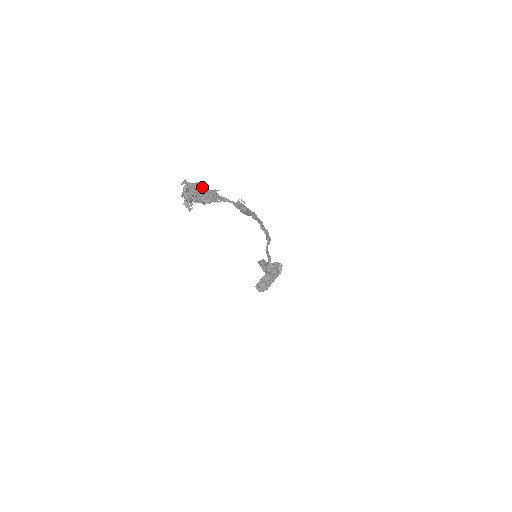
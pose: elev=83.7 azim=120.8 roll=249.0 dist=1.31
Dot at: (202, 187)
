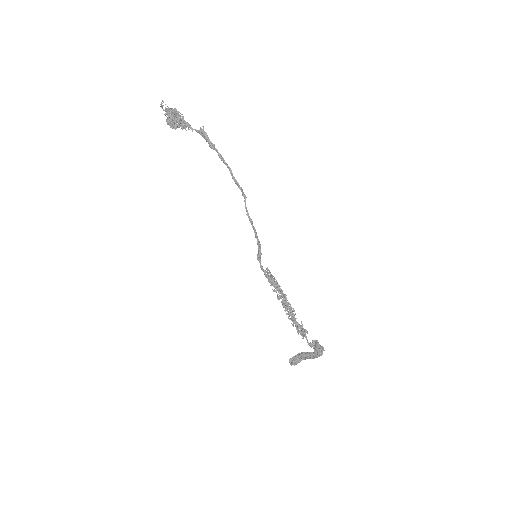
Dot at: occluded
